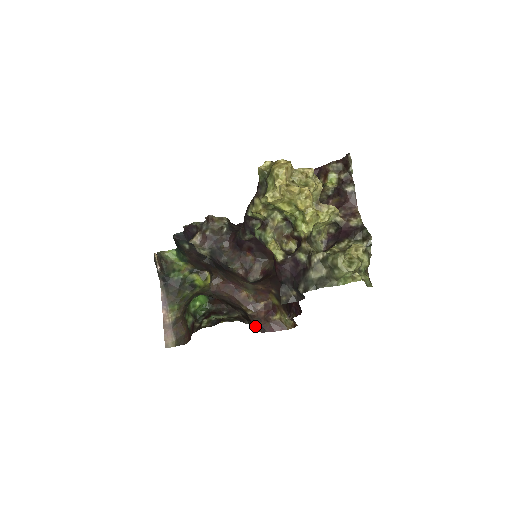
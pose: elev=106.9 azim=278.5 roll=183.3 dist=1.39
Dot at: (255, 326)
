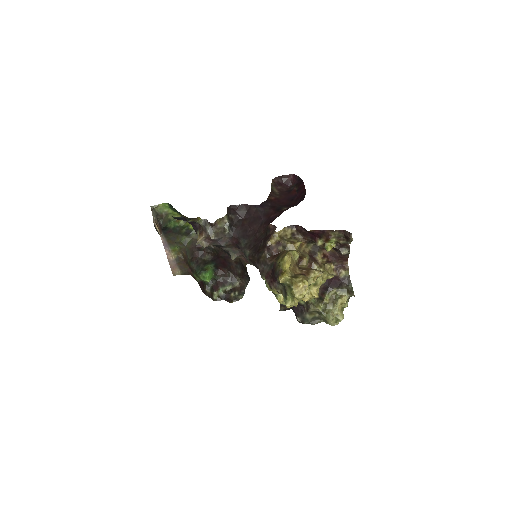
Dot at: occluded
